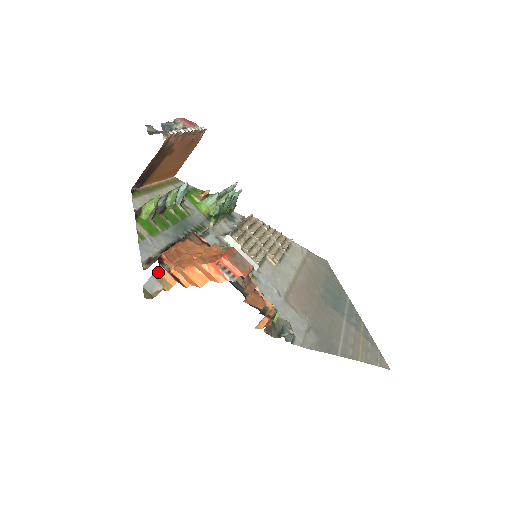
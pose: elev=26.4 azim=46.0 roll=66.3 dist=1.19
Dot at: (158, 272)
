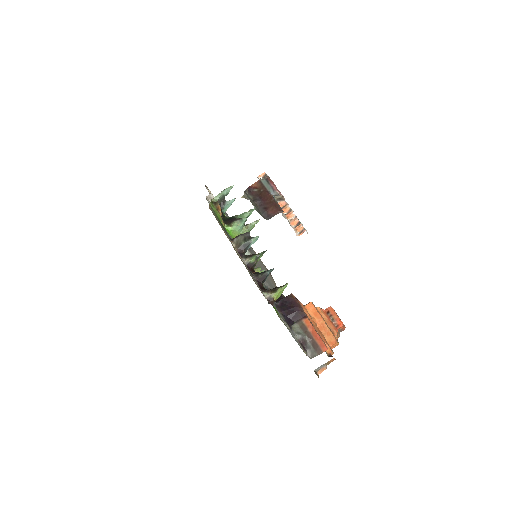
Dot at: (330, 361)
